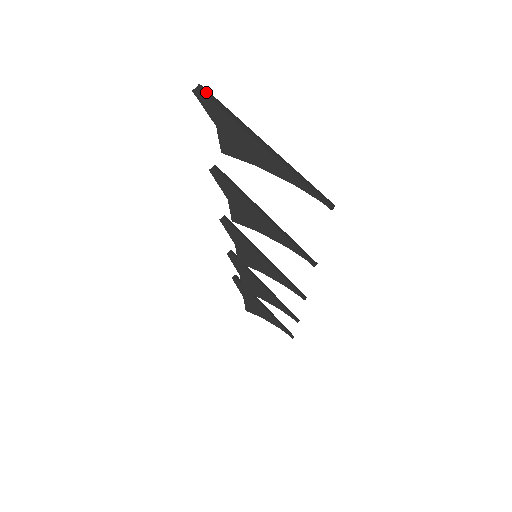
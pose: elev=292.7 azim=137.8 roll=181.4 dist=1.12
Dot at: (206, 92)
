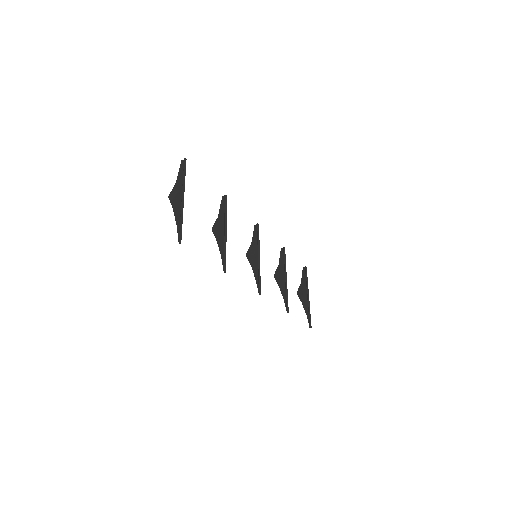
Dot at: (184, 164)
